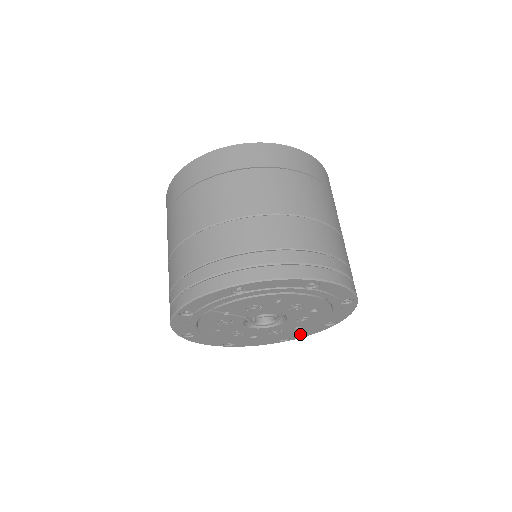
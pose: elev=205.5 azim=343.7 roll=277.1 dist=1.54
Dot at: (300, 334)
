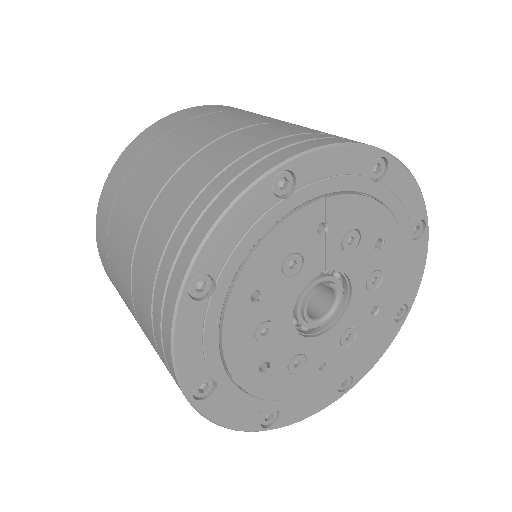
Dot at: (301, 404)
